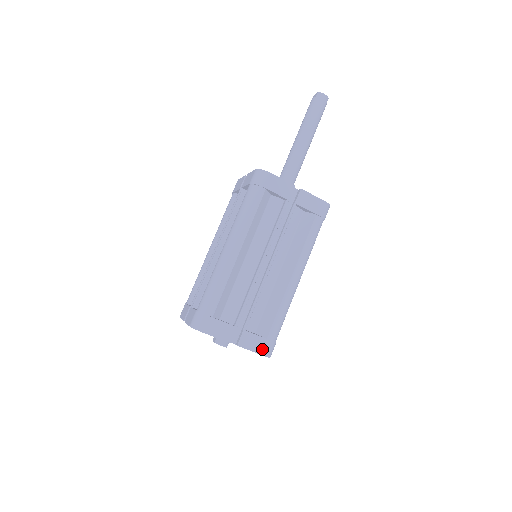
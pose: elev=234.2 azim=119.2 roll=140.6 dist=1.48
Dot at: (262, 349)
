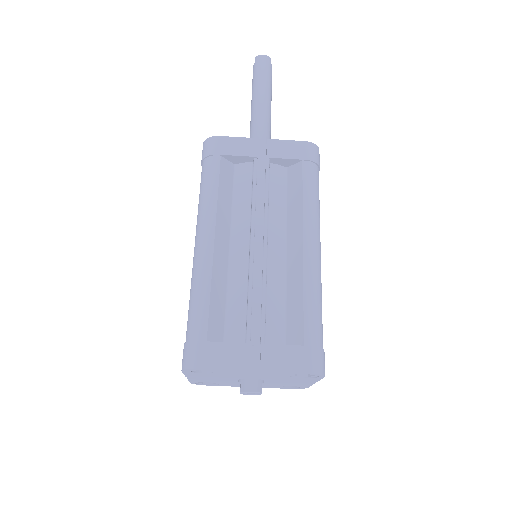
Dot at: (302, 364)
